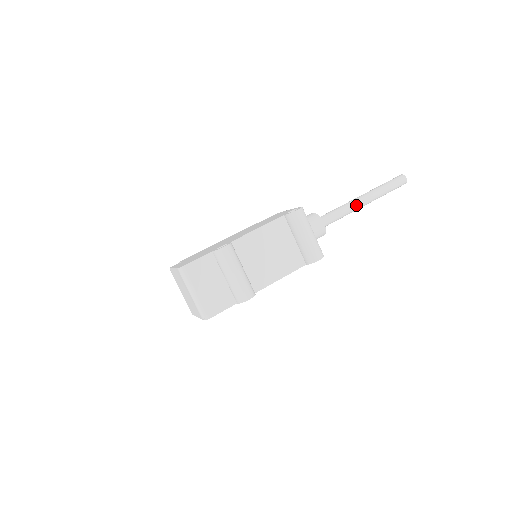
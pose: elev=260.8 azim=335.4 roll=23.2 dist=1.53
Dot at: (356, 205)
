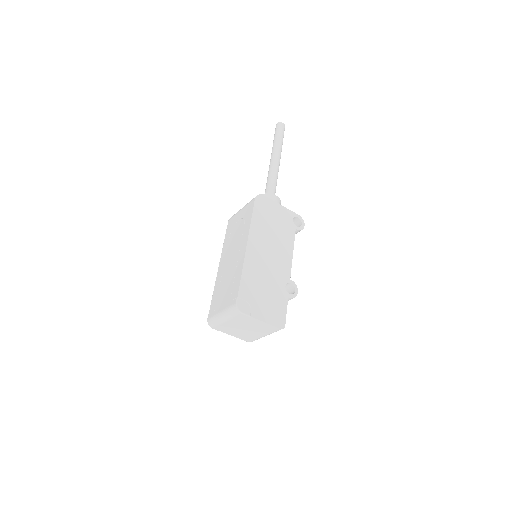
Dot at: occluded
